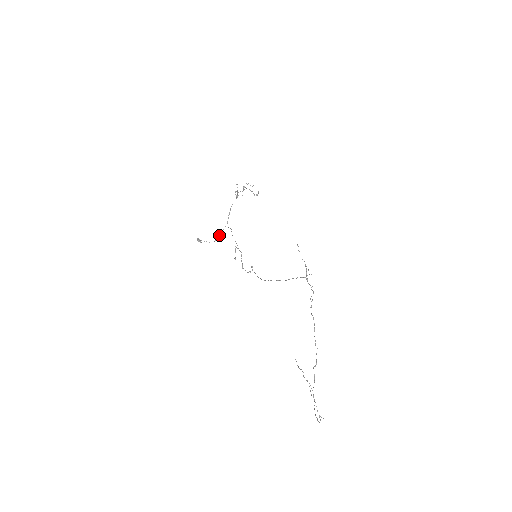
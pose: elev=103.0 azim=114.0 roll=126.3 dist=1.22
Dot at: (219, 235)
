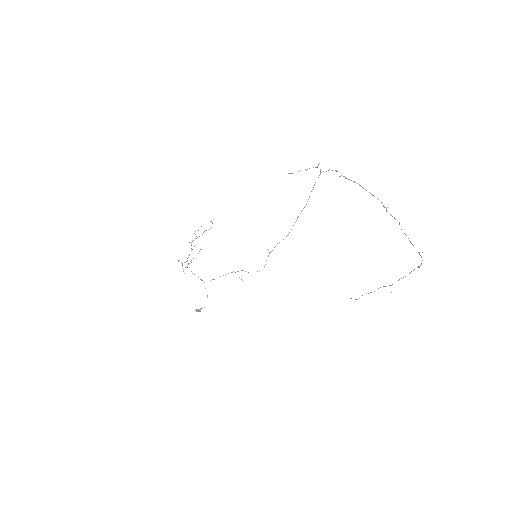
Dot at: (207, 296)
